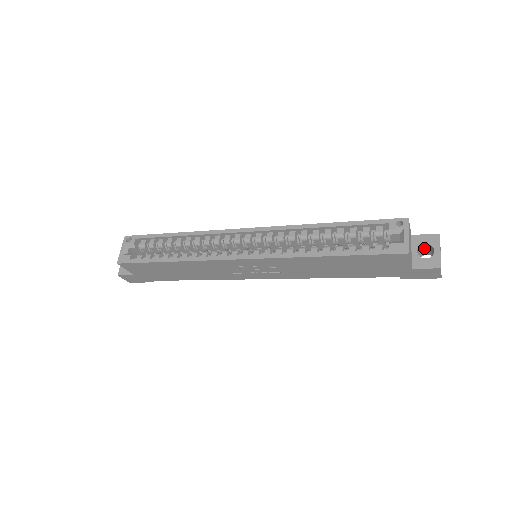
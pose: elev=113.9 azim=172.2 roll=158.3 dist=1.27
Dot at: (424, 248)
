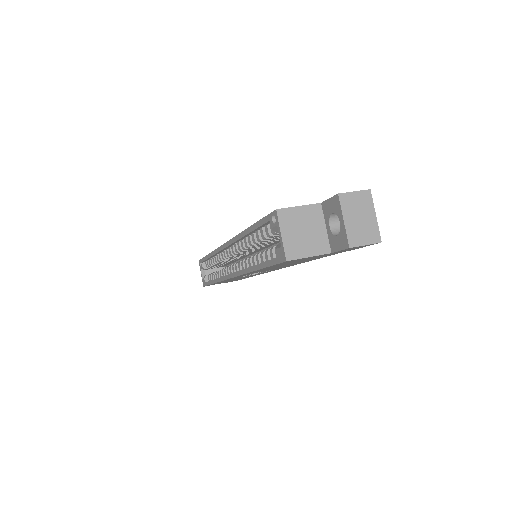
Dot at: occluded
